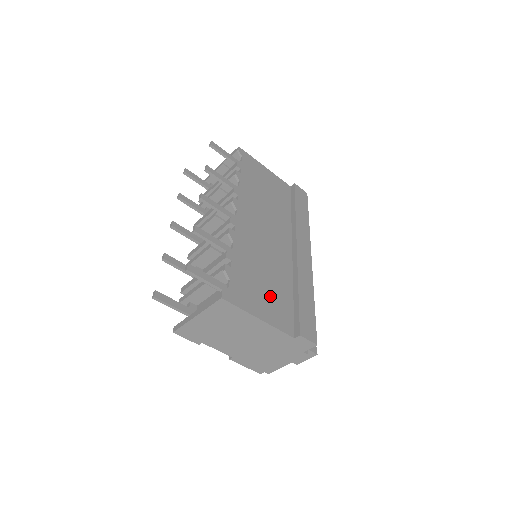
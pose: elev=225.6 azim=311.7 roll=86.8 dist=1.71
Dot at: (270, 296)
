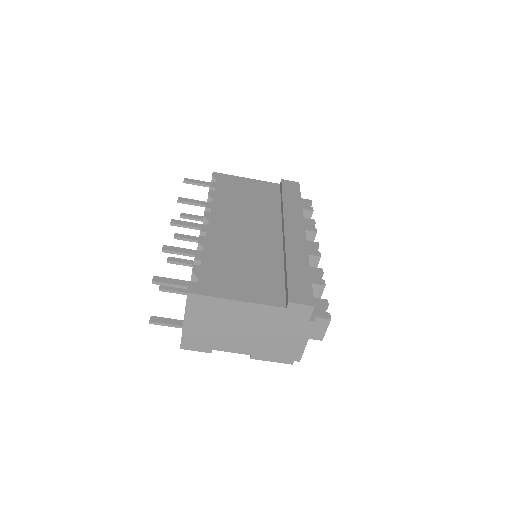
Dot at: (252, 279)
